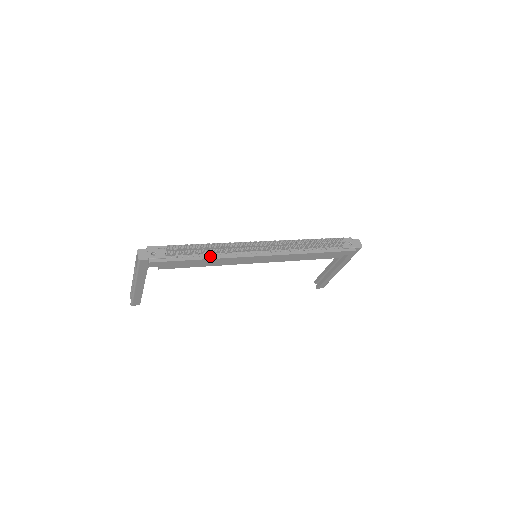
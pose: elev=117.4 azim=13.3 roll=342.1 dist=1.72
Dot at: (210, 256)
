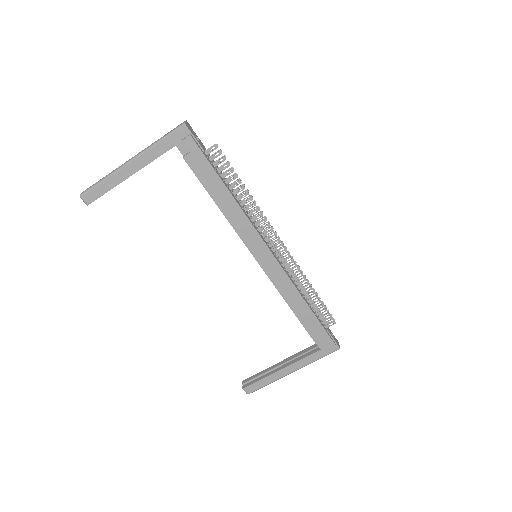
Dot at: (235, 198)
